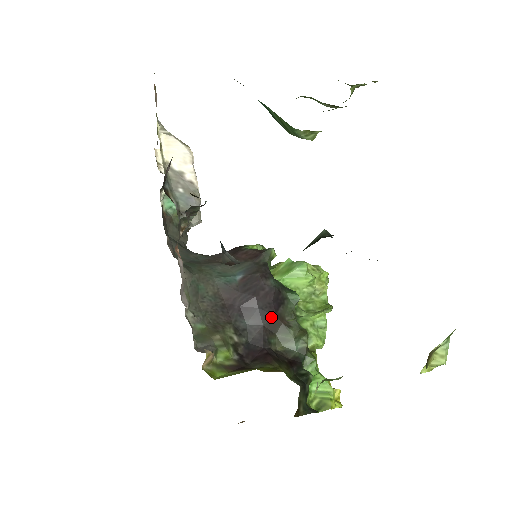
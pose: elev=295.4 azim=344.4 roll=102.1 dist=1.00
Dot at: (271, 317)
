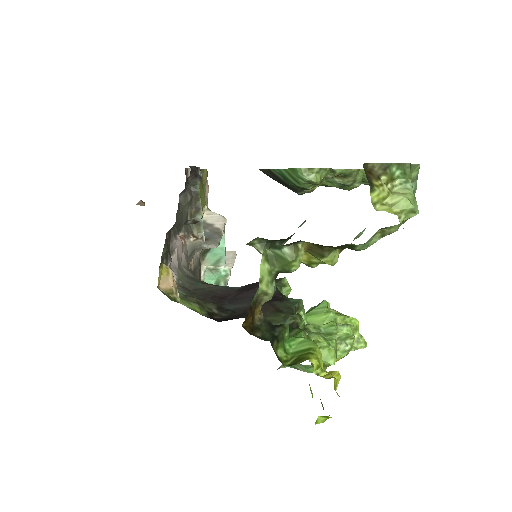
Dot at: occluded
